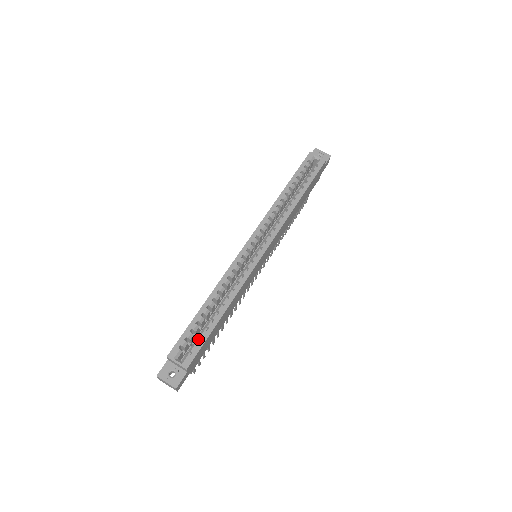
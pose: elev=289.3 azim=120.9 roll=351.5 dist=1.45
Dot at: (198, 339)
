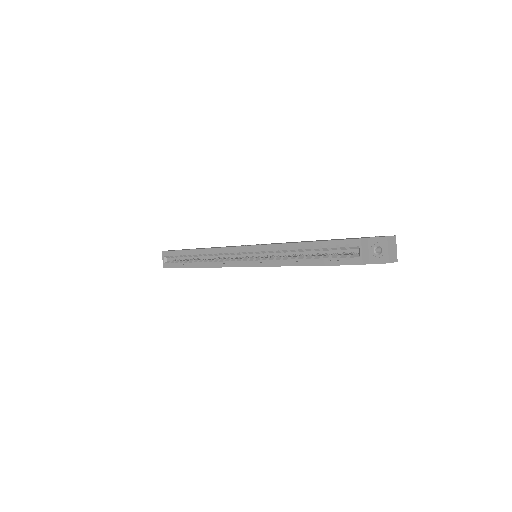
Dot at: (177, 263)
